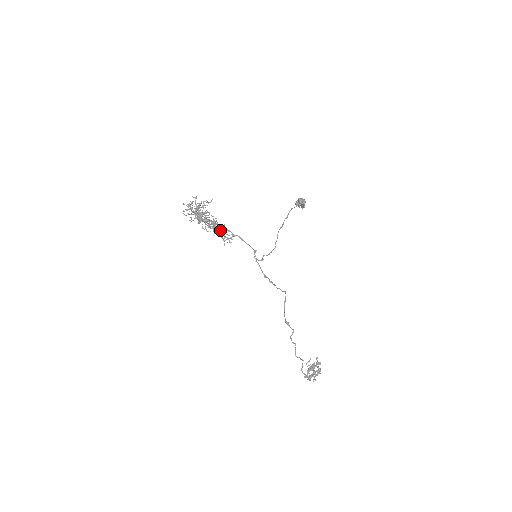
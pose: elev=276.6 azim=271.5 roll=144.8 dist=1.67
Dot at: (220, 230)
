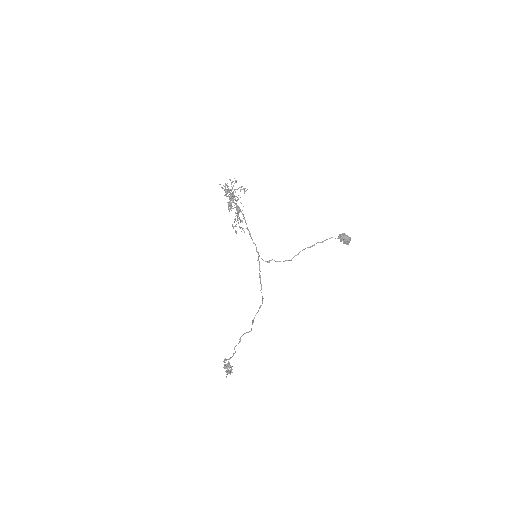
Dot at: occluded
